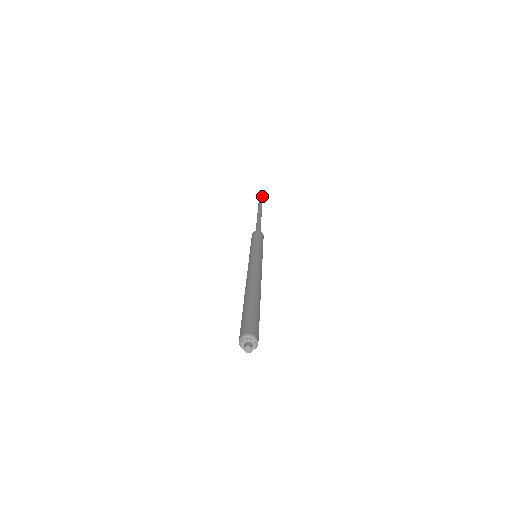
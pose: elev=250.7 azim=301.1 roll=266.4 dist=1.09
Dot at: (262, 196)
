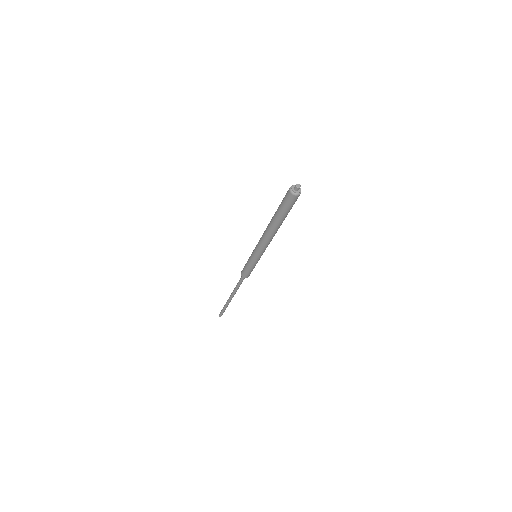
Dot at: occluded
